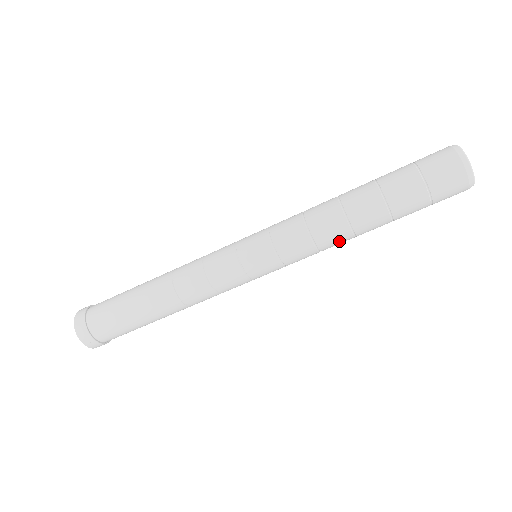
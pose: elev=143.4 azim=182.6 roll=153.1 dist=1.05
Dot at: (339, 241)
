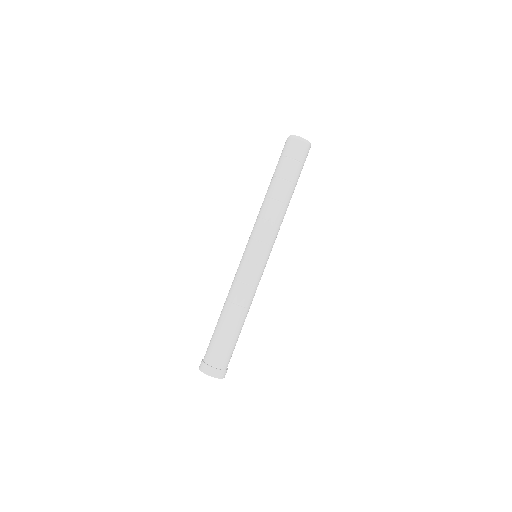
Dot at: occluded
